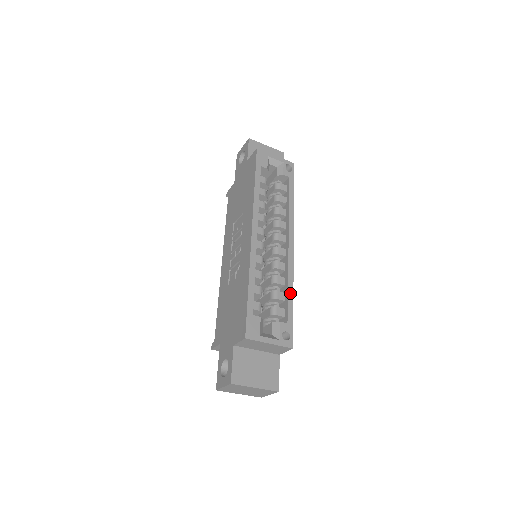
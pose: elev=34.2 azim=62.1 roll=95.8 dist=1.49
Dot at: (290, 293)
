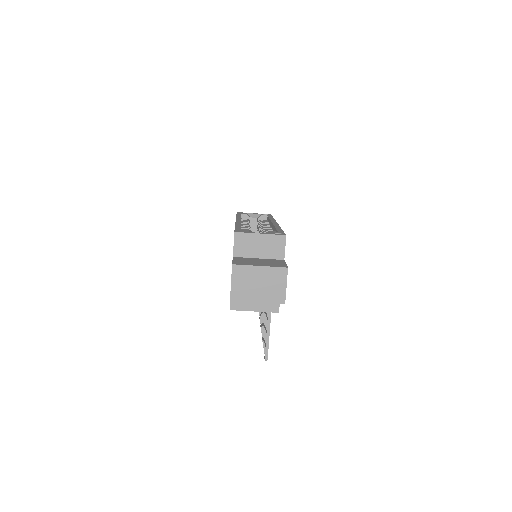
Dot at: (278, 228)
